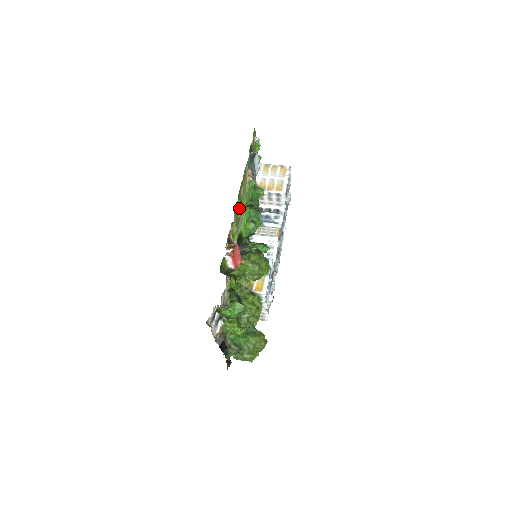
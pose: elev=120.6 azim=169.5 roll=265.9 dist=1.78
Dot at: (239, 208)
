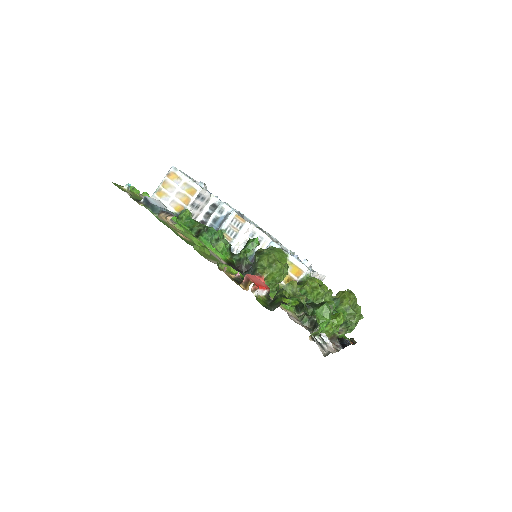
Dot at: (201, 250)
